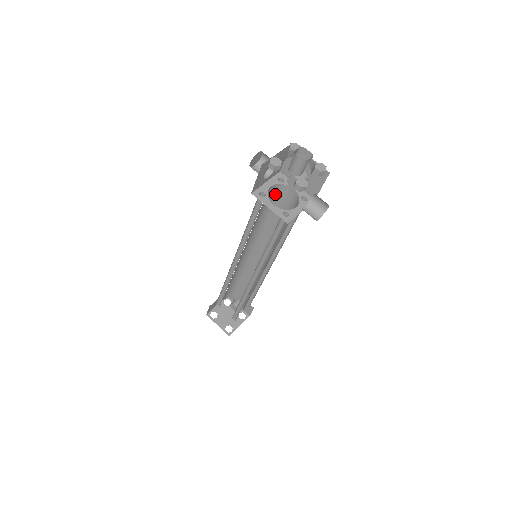
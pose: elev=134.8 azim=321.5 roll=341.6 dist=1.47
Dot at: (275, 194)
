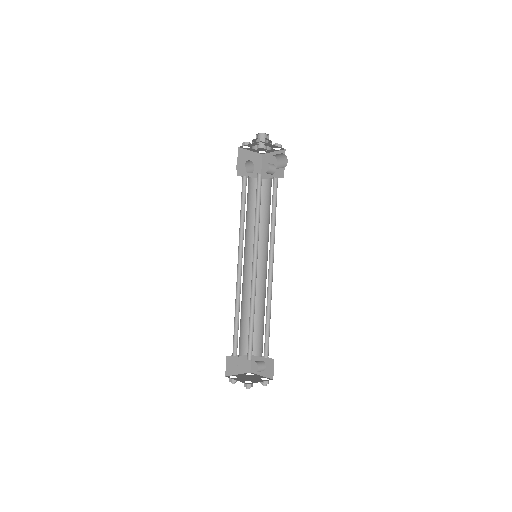
Dot at: occluded
